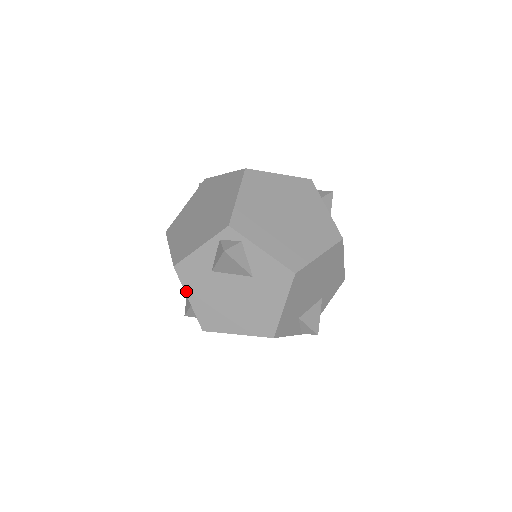
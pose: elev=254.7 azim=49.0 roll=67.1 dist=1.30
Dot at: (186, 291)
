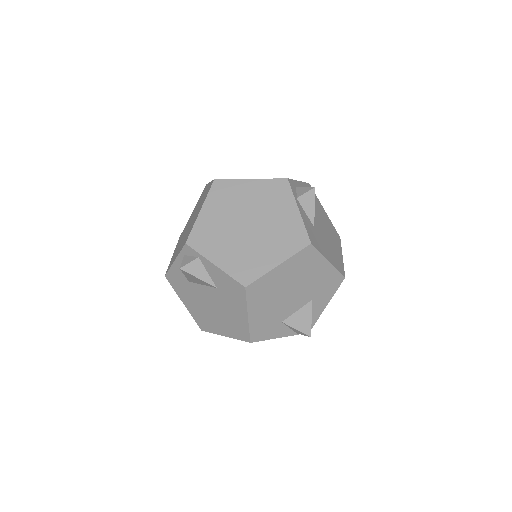
Dot at: (179, 297)
